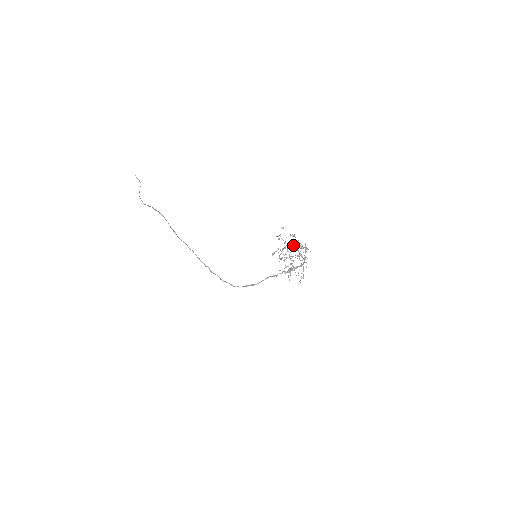
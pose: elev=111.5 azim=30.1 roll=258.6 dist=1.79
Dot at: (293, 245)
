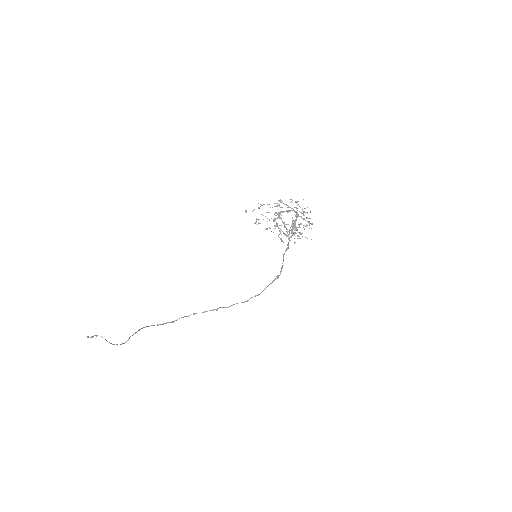
Dot at: (275, 213)
